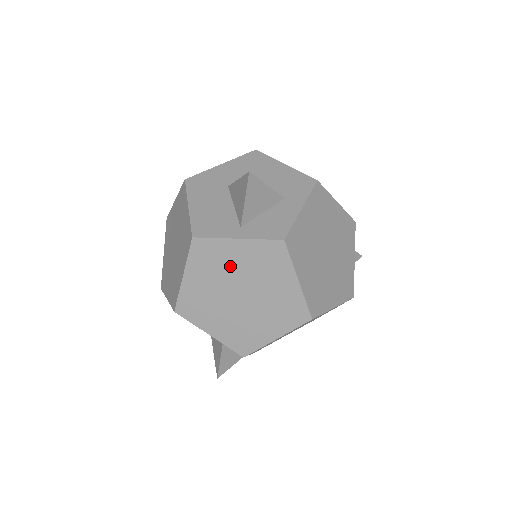
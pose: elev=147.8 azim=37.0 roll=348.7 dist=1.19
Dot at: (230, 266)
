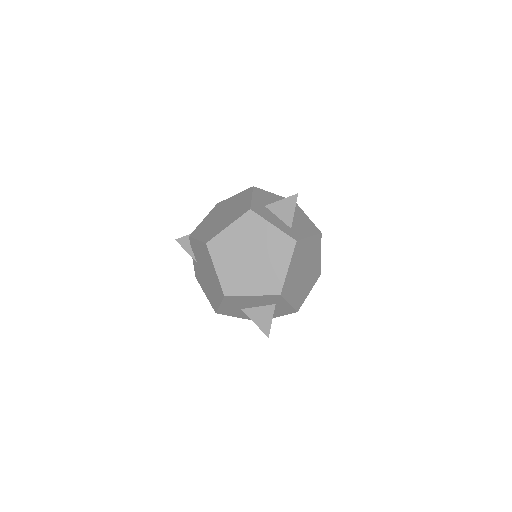
Dot at: occluded
